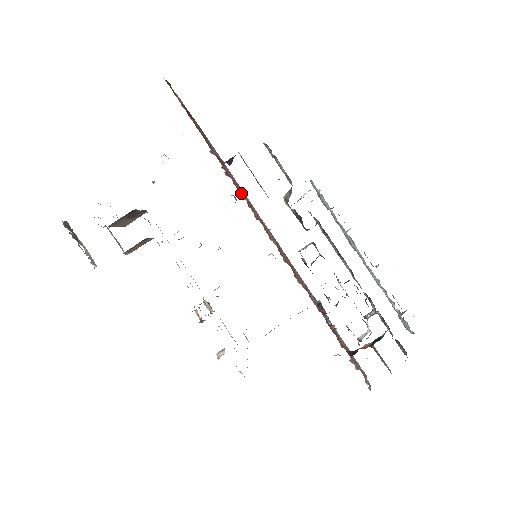
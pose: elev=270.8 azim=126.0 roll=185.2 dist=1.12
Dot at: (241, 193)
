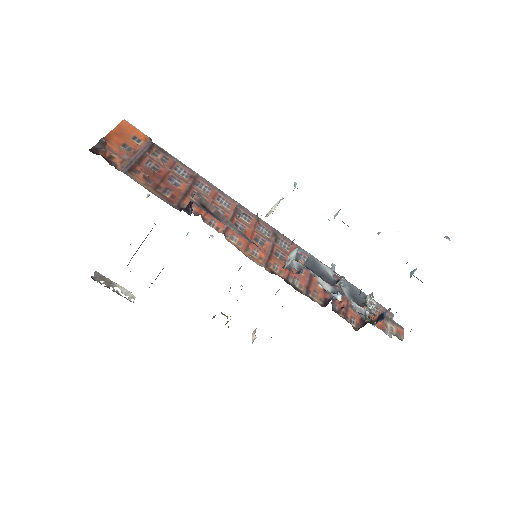
Dot at: occluded
